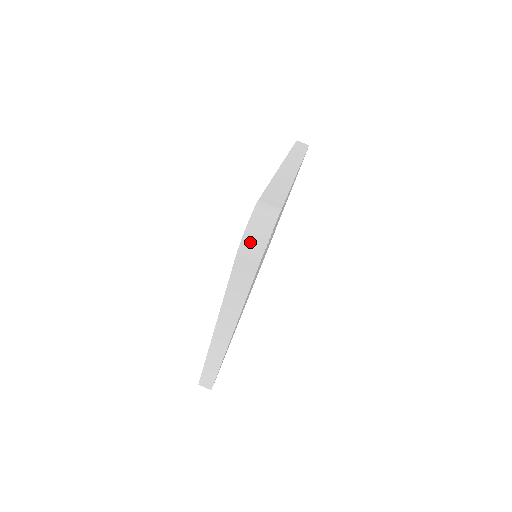
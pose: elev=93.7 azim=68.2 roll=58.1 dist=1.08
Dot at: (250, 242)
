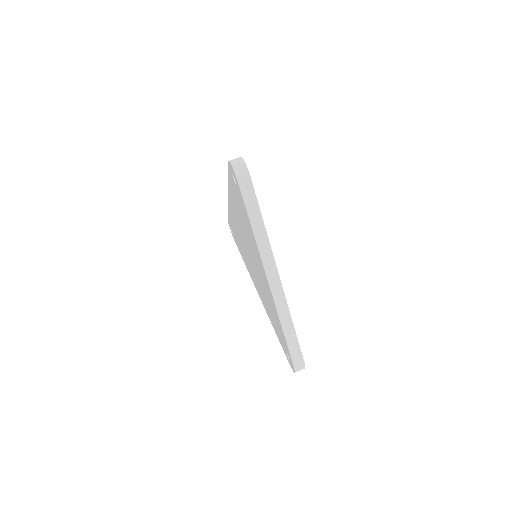
Dot at: (238, 169)
